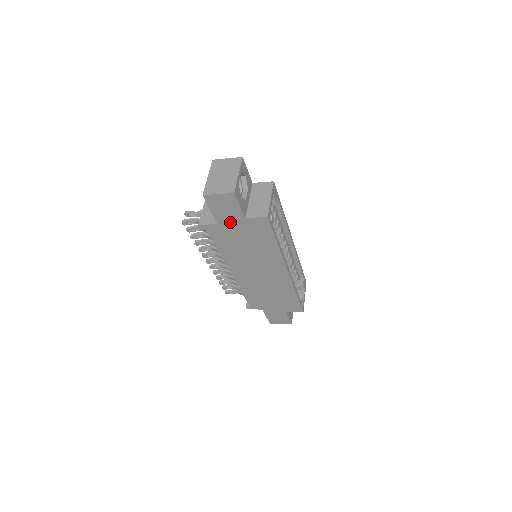
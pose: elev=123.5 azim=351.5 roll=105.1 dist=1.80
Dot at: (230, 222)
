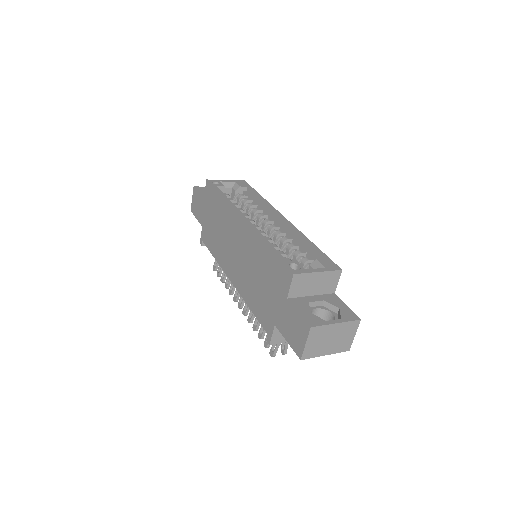
Dot at: (203, 215)
